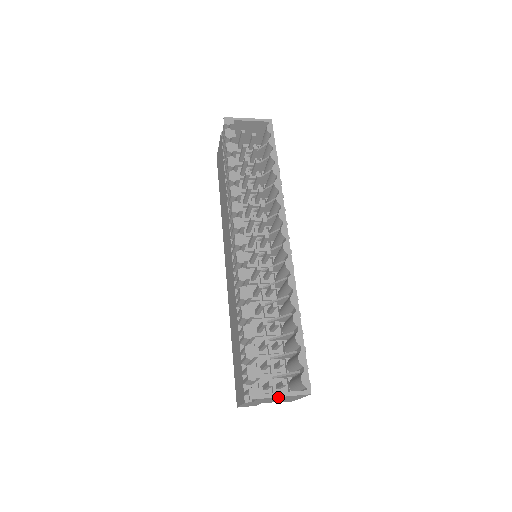
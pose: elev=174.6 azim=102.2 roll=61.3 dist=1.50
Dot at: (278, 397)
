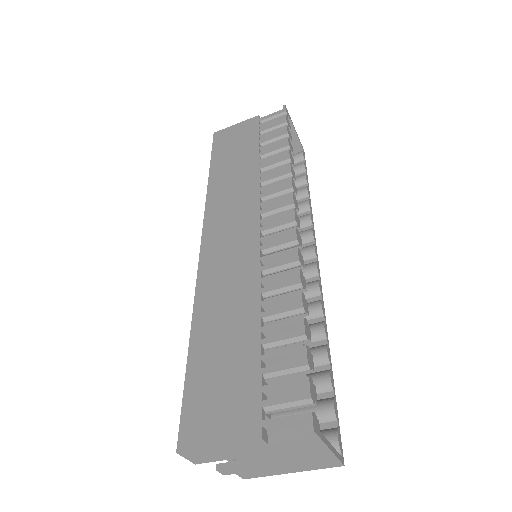
Dot at: (323, 449)
